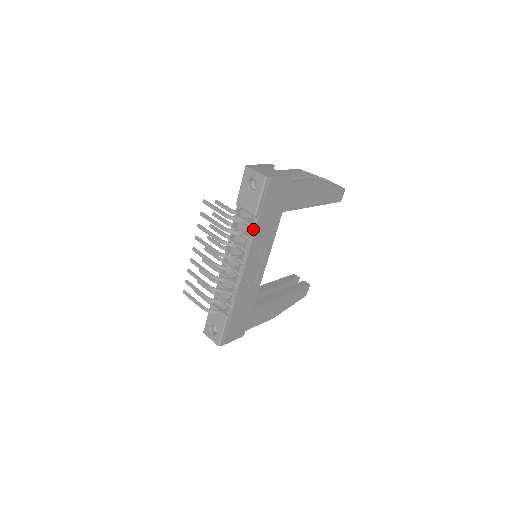
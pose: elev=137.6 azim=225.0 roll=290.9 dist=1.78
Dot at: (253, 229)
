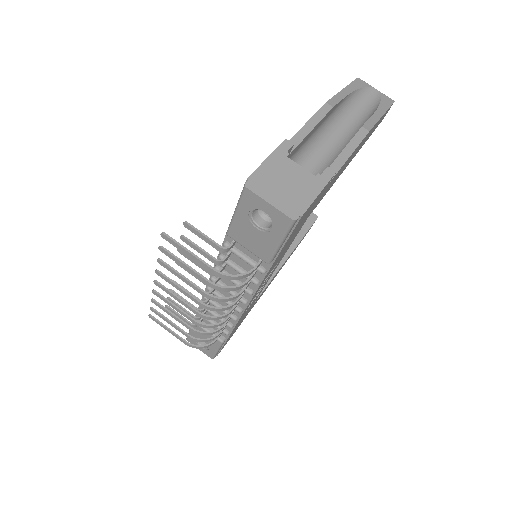
Dot at: (263, 272)
